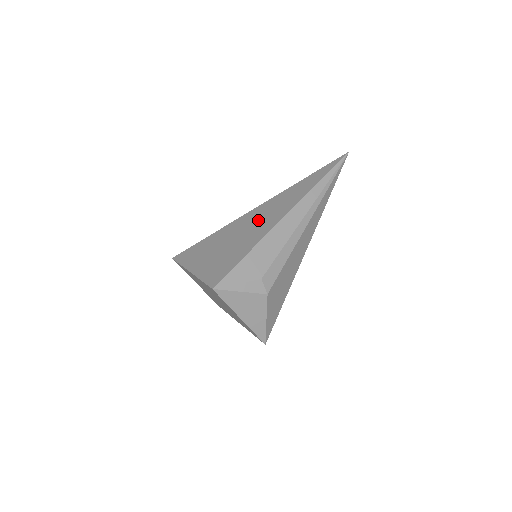
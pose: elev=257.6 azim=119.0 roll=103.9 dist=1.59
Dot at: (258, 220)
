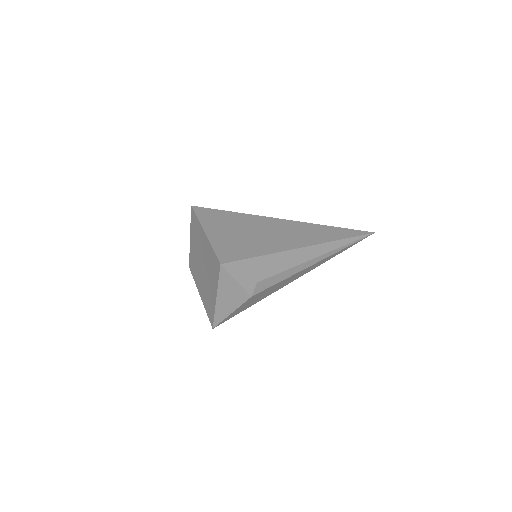
Dot at: (281, 232)
